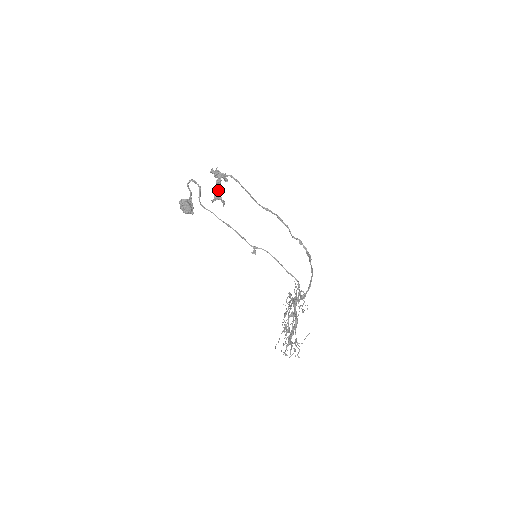
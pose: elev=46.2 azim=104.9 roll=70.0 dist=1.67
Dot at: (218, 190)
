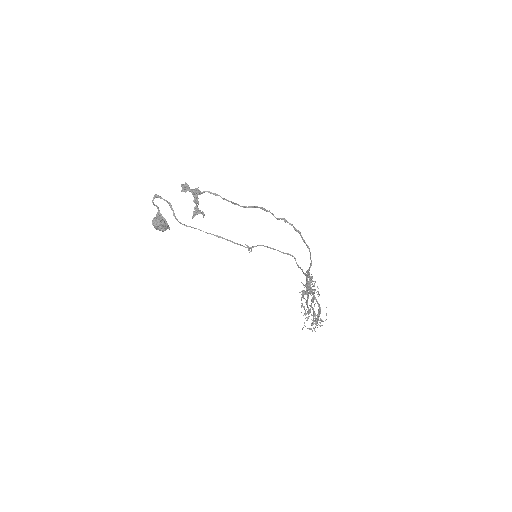
Dot at: (196, 206)
